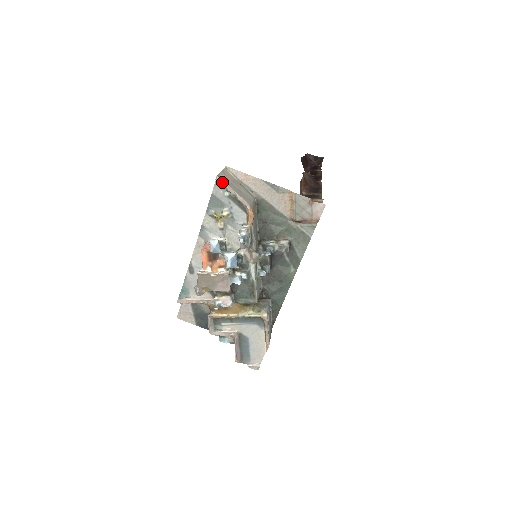
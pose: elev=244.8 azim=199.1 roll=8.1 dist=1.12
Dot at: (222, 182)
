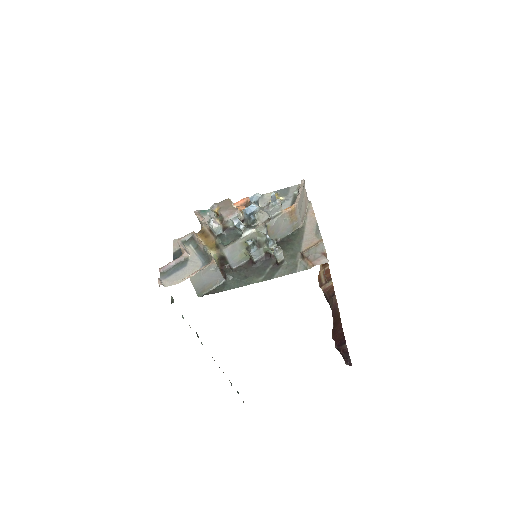
Dot at: (302, 184)
